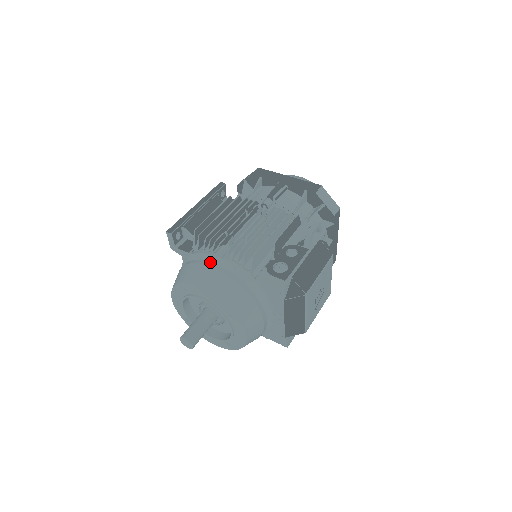
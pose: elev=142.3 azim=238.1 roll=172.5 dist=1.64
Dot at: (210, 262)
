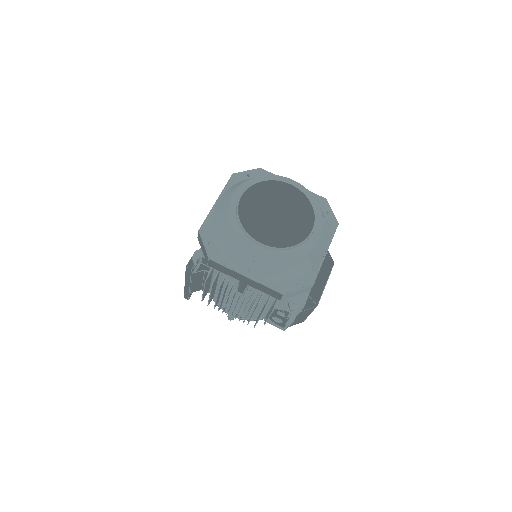
Dot at: occluded
